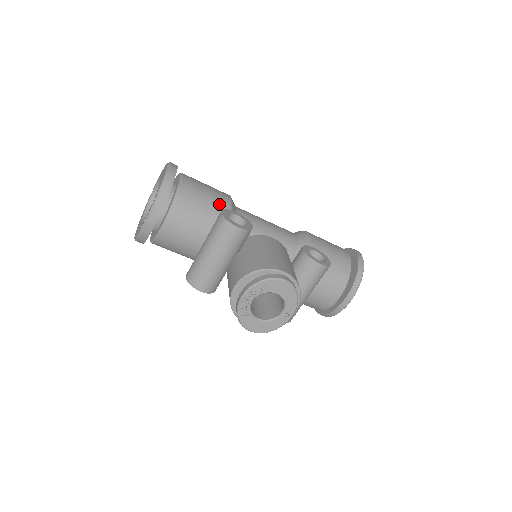
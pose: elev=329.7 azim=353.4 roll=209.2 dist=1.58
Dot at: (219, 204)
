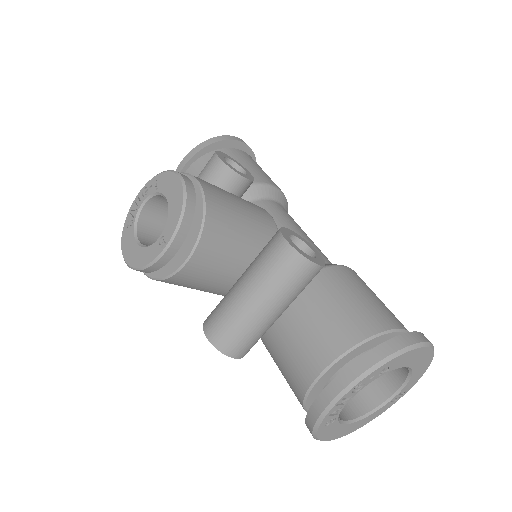
Dot at: occluded
